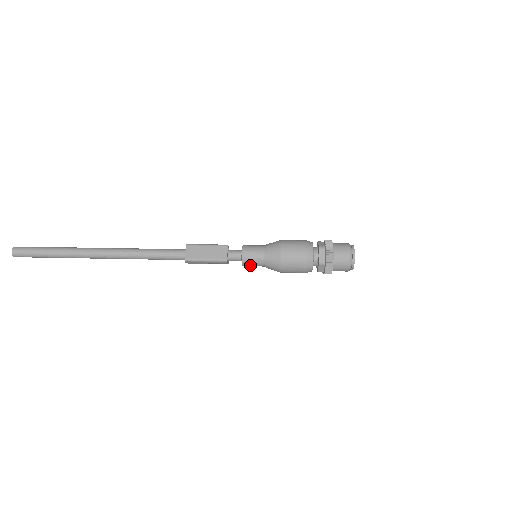
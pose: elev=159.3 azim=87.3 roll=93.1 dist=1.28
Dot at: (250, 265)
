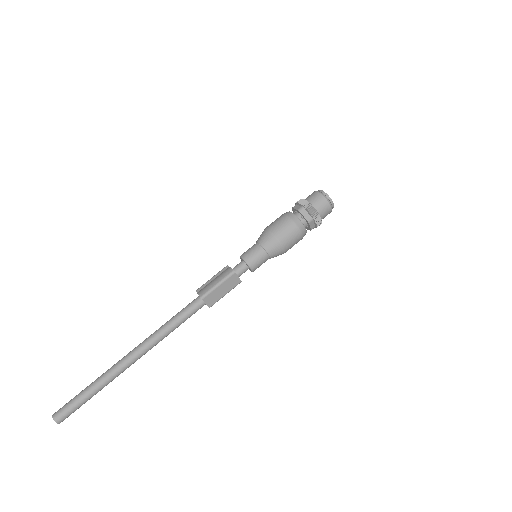
Dot at: occluded
